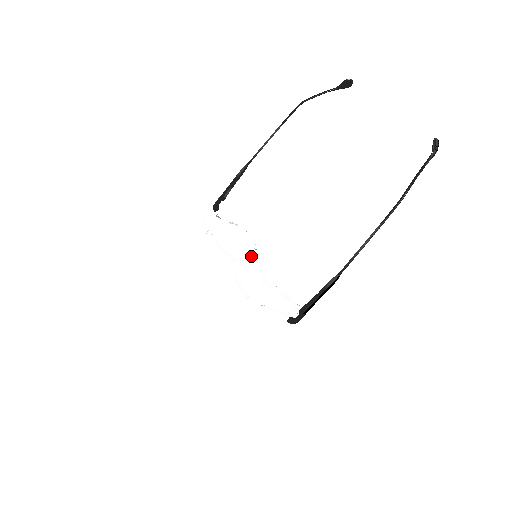
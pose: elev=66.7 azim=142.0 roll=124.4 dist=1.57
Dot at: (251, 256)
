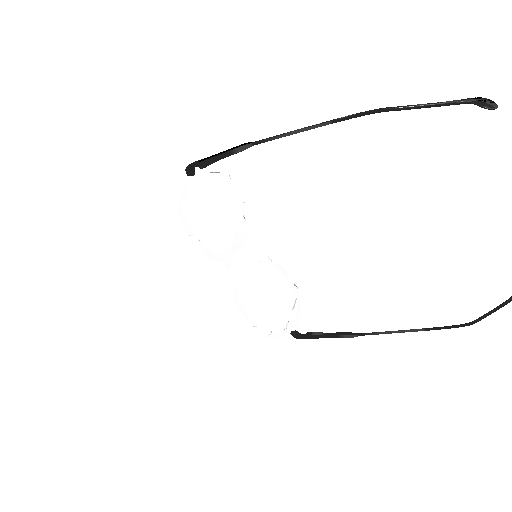
Dot at: (245, 239)
